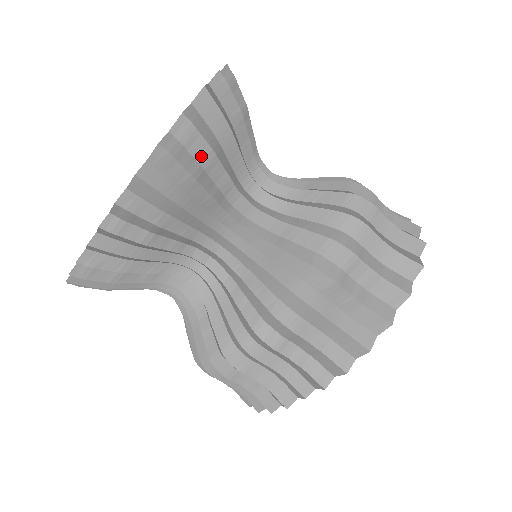
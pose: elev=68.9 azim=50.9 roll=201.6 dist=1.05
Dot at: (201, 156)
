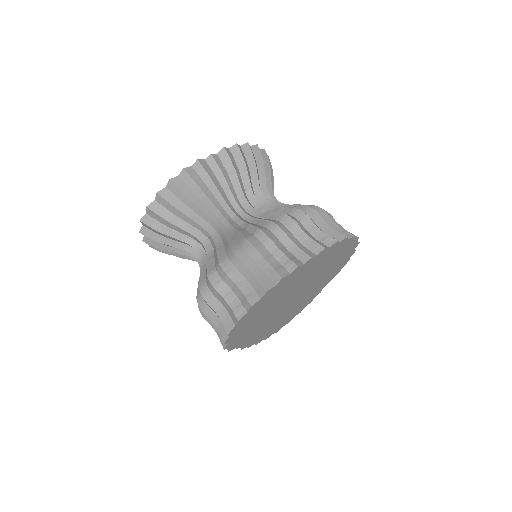
Dot at: (265, 165)
